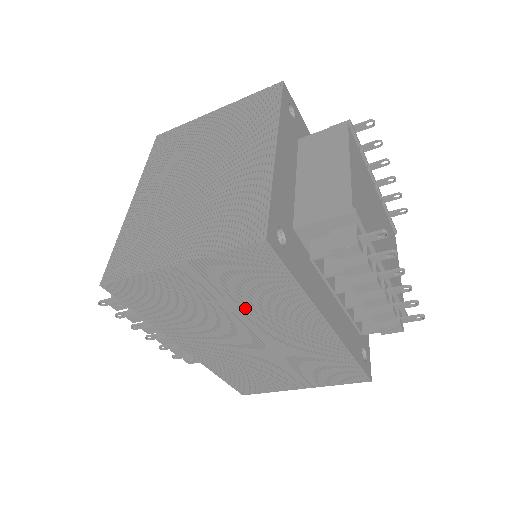
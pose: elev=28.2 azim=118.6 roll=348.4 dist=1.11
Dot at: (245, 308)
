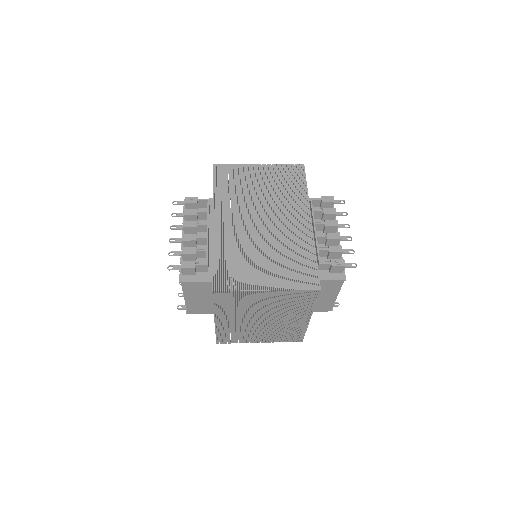
Dot at: occluded
